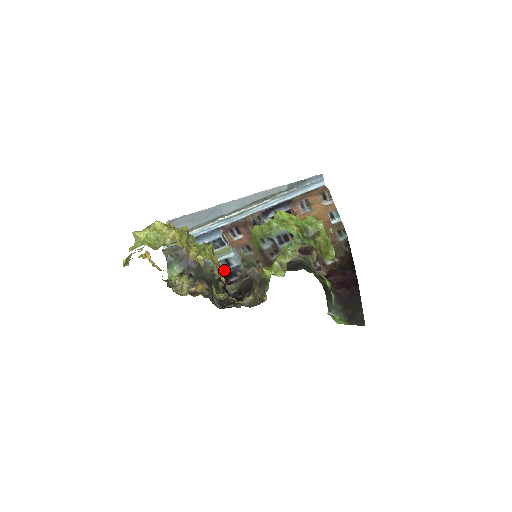
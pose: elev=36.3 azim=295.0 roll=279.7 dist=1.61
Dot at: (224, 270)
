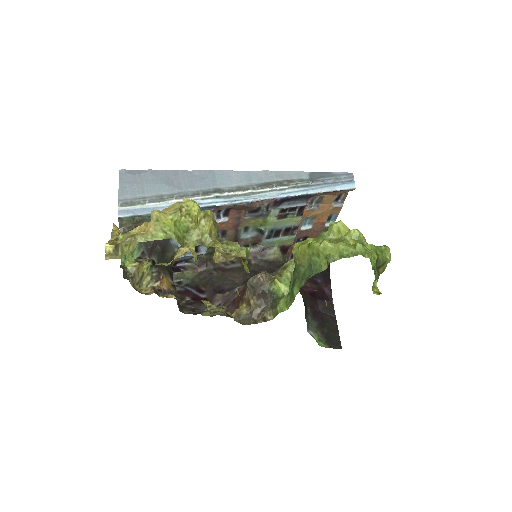
Dot at: (185, 256)
